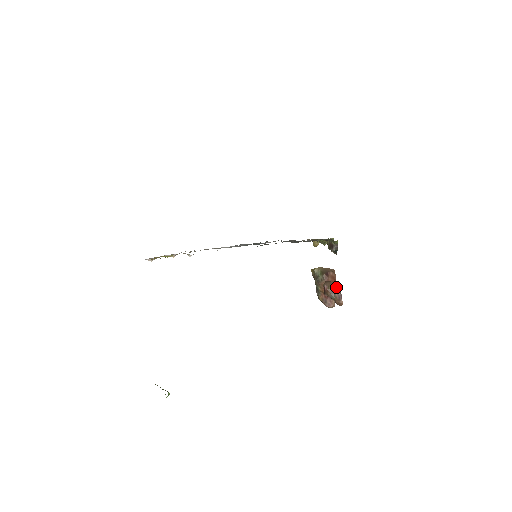
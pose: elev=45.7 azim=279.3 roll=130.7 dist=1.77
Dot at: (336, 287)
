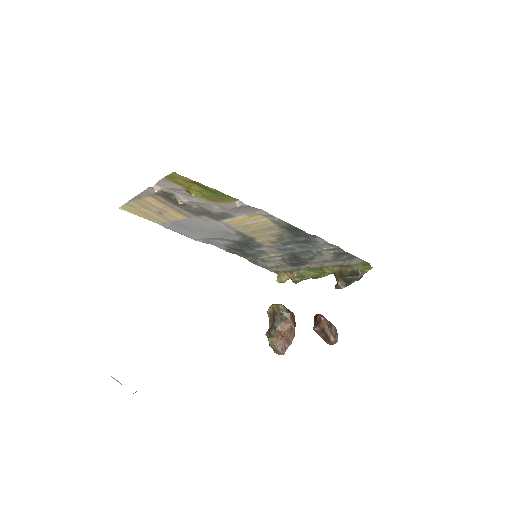
Dot at: (331, 323)
